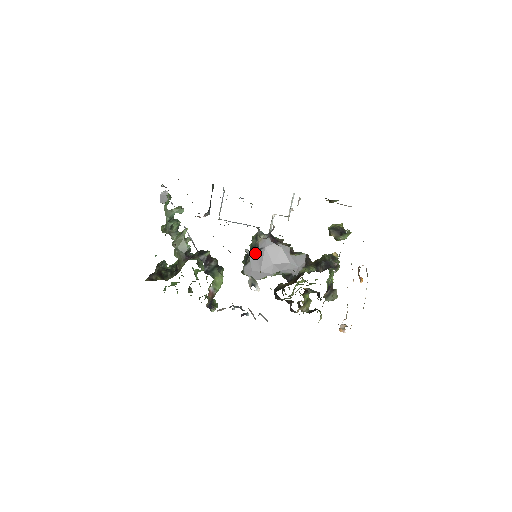
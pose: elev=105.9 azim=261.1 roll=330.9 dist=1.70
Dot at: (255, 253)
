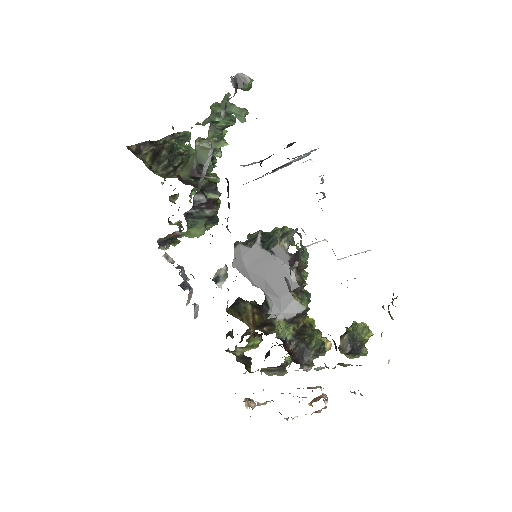
Dot at: (263, 248)
